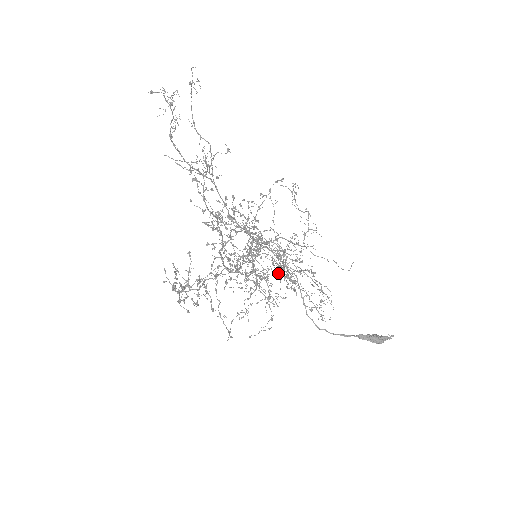
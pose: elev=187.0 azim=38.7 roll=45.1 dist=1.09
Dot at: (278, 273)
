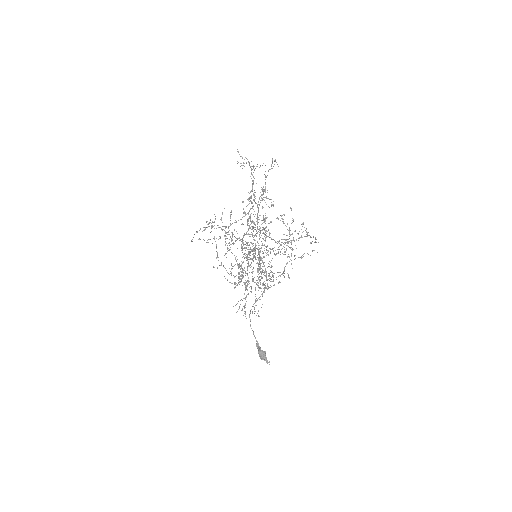
Dot at: occluded
